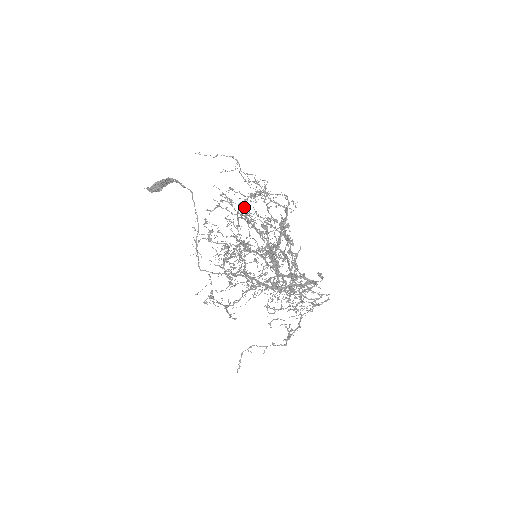
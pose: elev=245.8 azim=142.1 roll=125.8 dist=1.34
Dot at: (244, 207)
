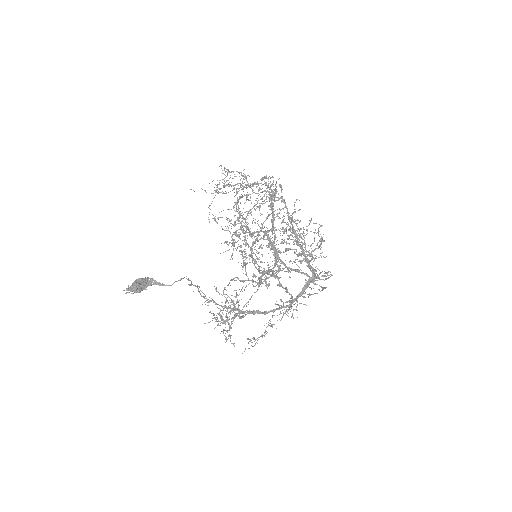
Dot at: occluded
